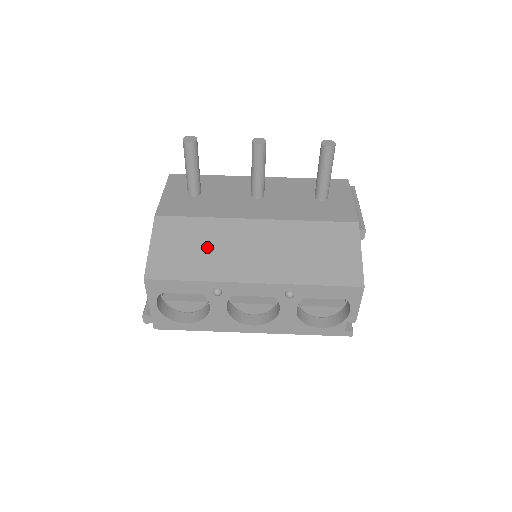
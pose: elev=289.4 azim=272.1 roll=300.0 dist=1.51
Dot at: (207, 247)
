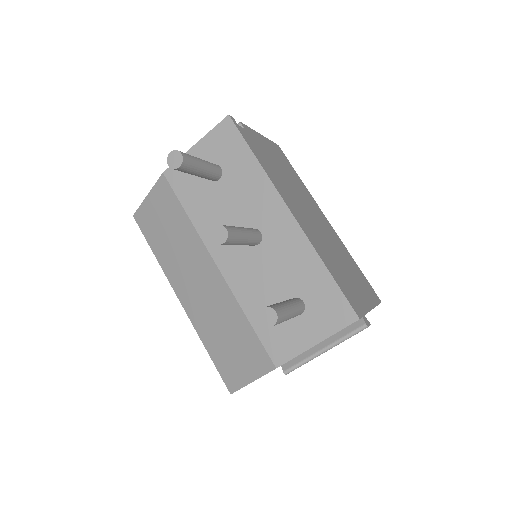
Dot at: (174, 242)
